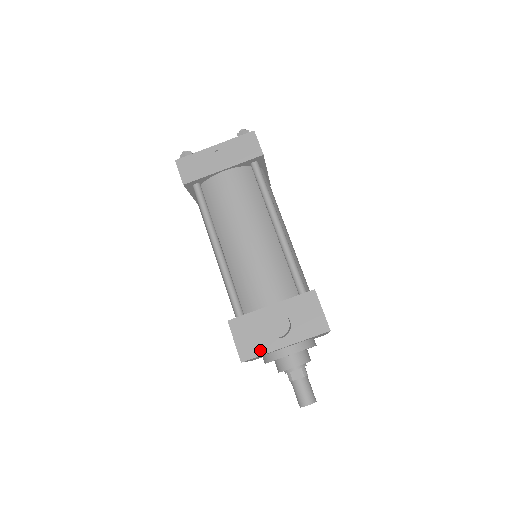
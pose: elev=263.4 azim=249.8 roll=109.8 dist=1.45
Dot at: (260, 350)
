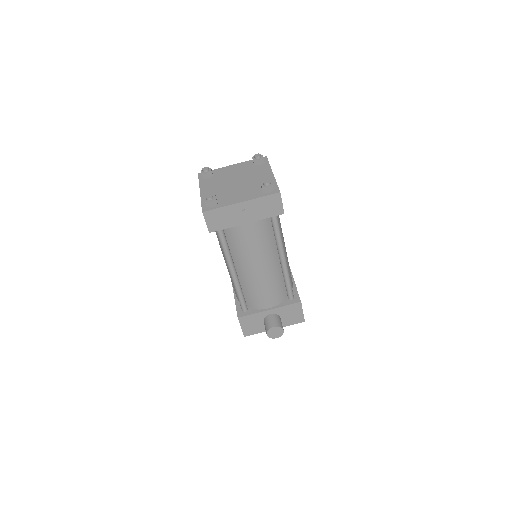
Dot at: (258, 331)
